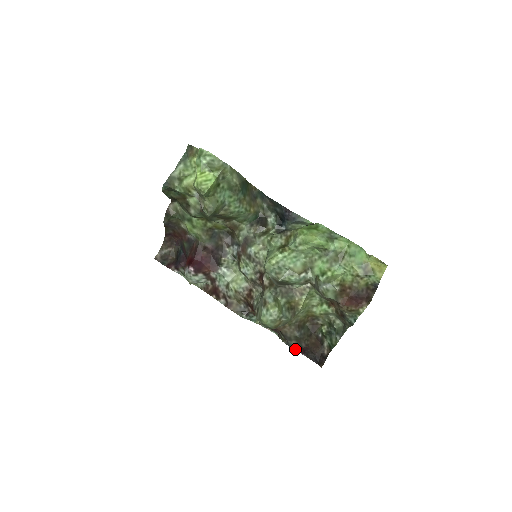
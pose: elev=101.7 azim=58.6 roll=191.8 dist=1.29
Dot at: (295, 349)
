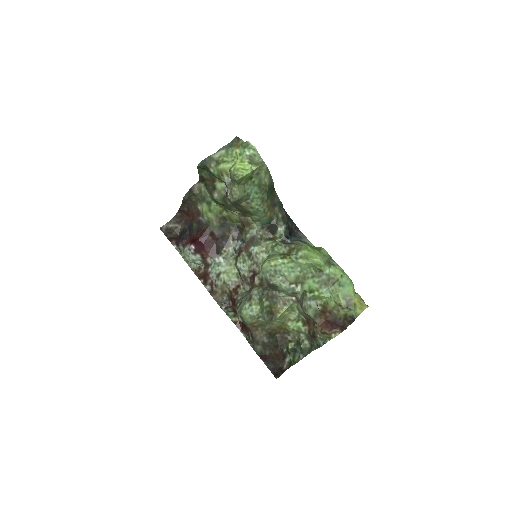
Dot at: (258, 354)
